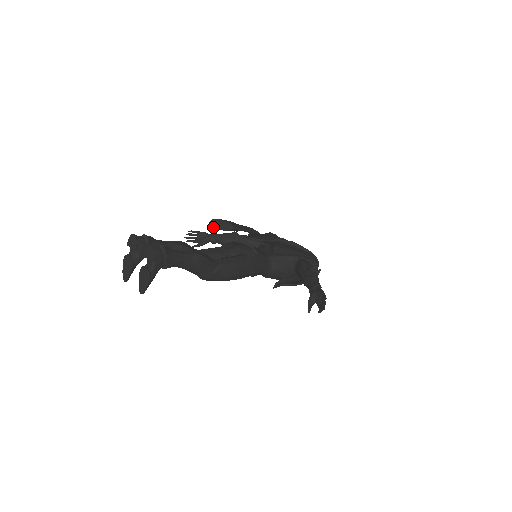
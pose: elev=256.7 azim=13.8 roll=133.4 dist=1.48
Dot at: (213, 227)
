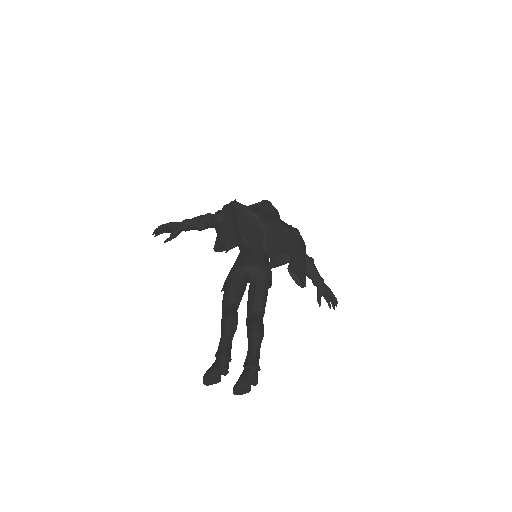
Dot at: occluded
